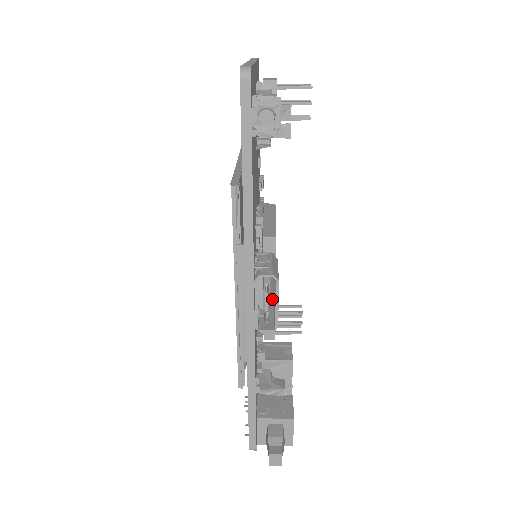
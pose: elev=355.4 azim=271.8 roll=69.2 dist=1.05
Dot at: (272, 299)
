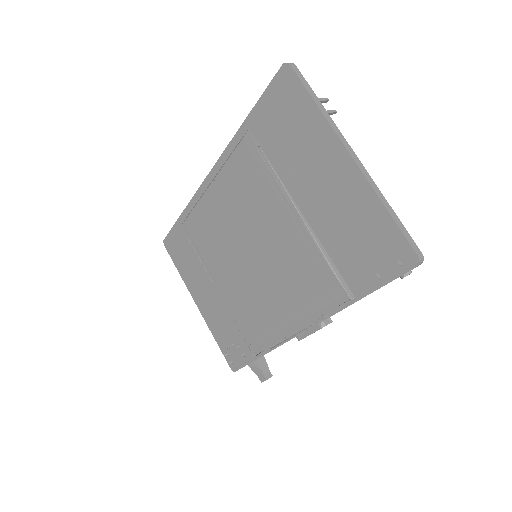
Dot at: occluded
